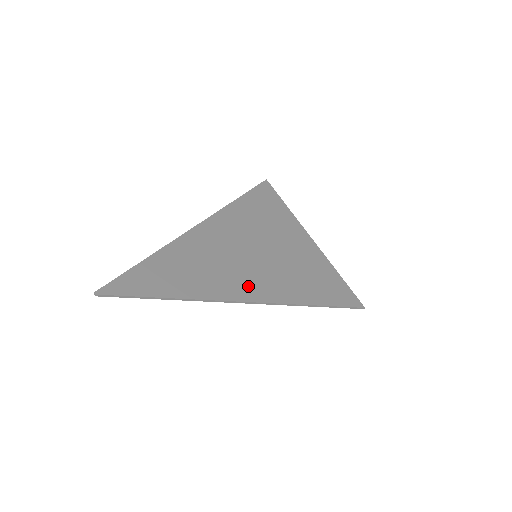
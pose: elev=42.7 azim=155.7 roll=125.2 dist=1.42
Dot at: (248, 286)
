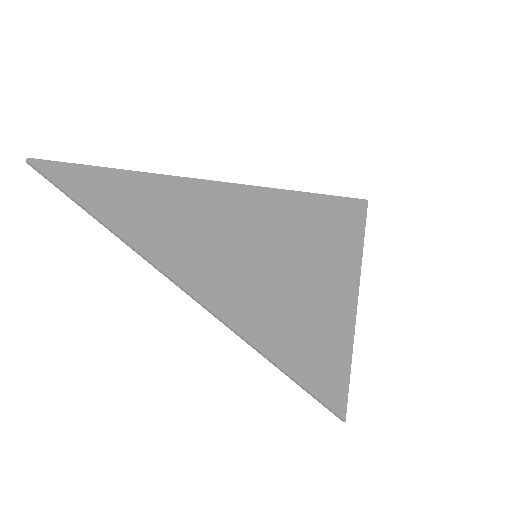
Dot at: (198, 270)
